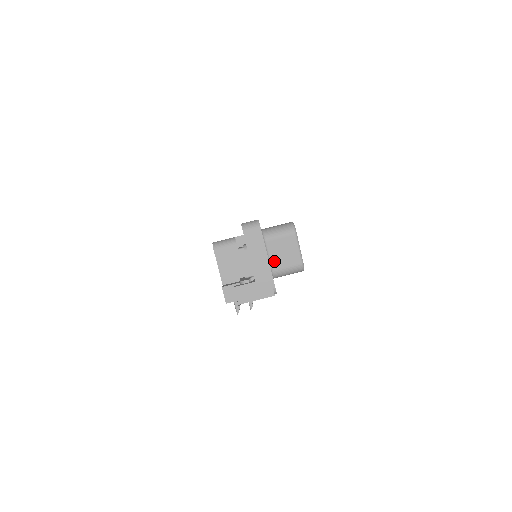
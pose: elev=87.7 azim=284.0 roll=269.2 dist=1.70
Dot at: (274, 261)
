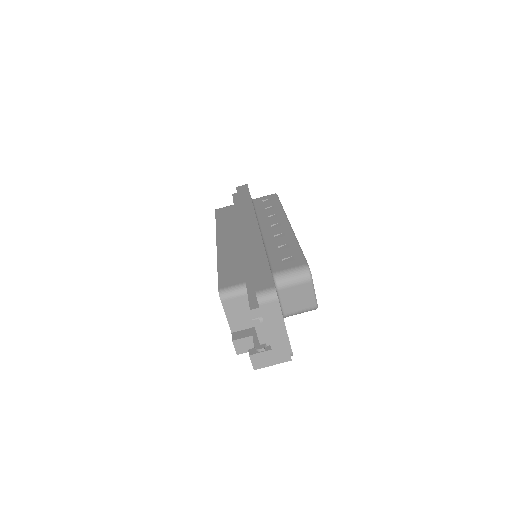
Dot at: (286, 306)
